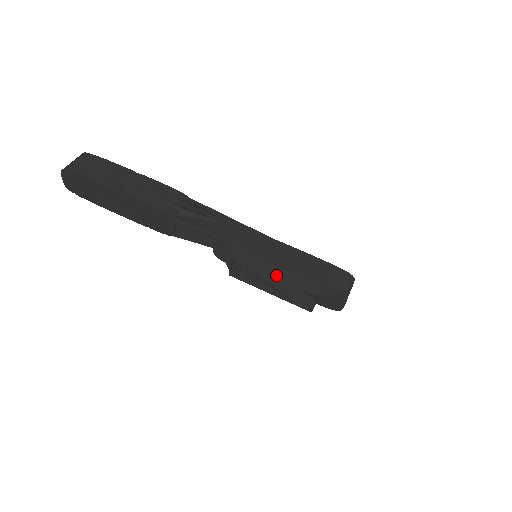
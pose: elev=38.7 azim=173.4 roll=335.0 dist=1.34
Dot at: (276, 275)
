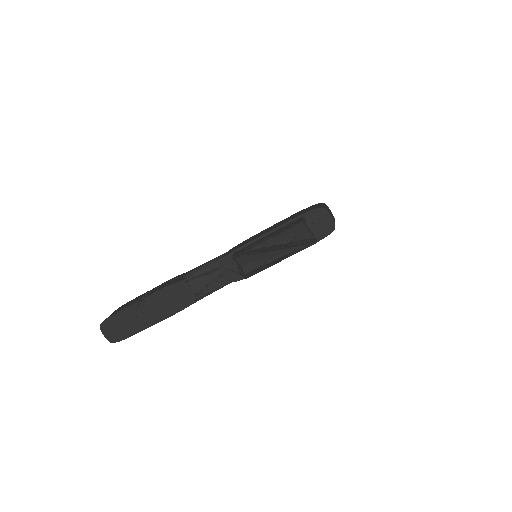
Dot at: (268, 237)
